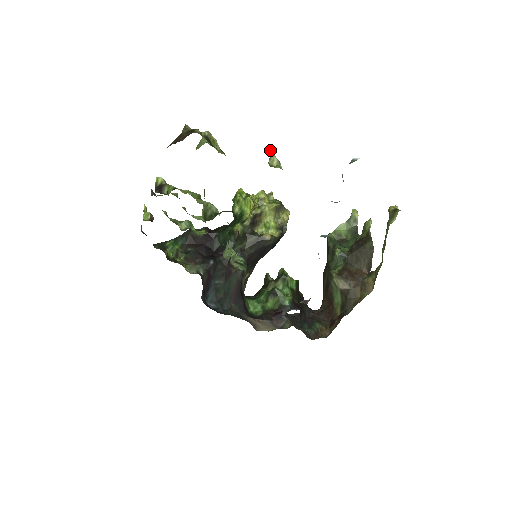
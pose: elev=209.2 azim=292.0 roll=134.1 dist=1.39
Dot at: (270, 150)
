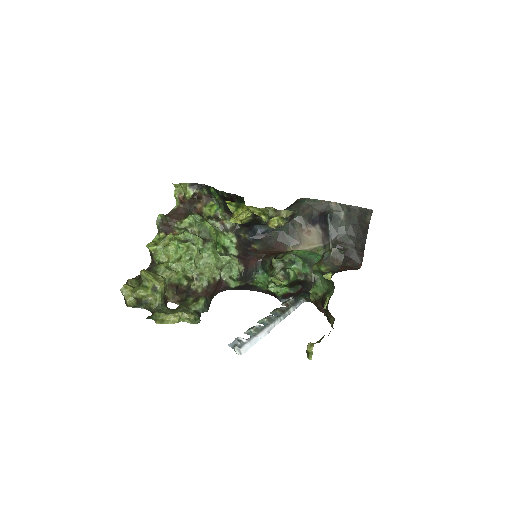
Dot at: (176, 315)
